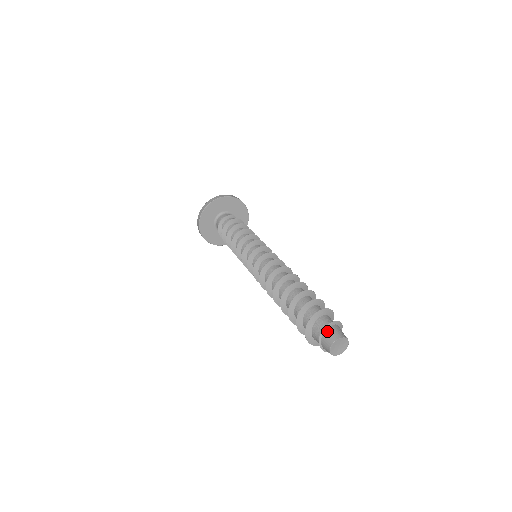
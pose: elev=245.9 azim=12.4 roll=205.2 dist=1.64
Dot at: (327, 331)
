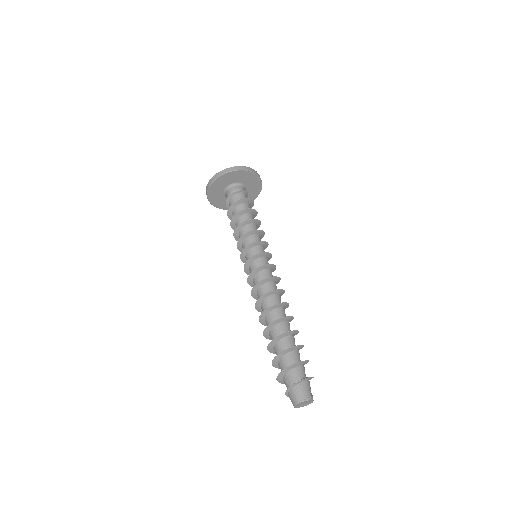
Dot at: (289, 394)
